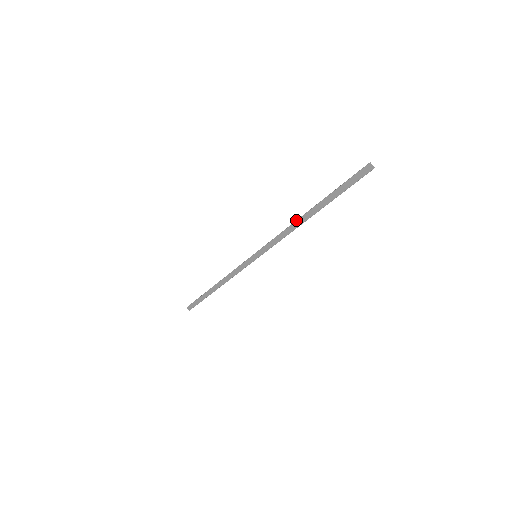
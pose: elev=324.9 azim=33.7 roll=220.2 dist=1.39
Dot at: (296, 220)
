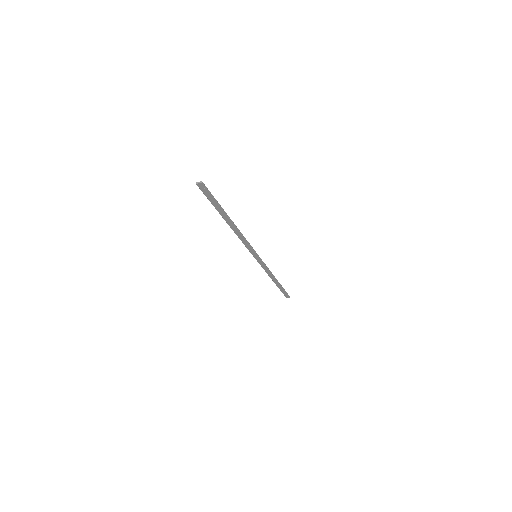
Dot at: occluded
